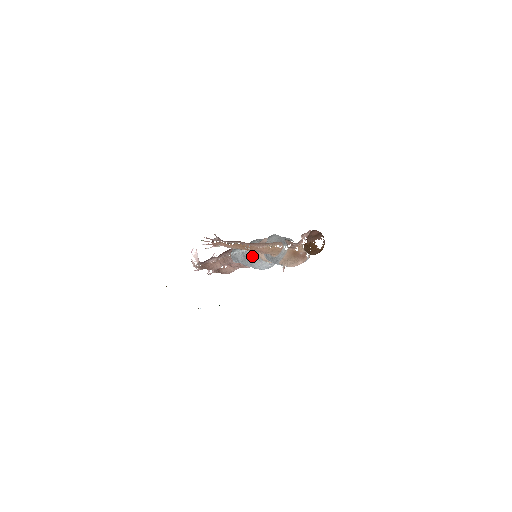
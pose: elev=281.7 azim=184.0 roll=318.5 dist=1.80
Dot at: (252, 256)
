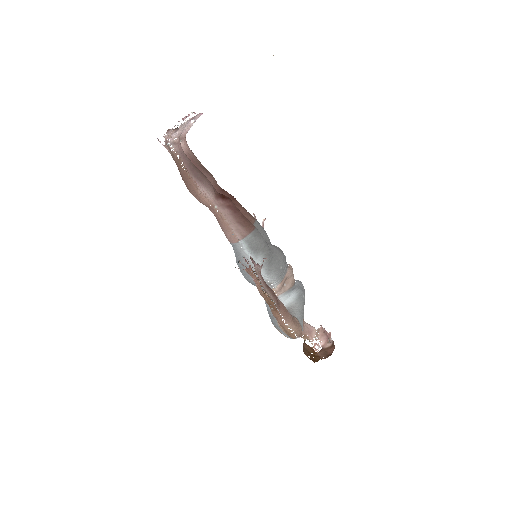
Dot at: occluded
